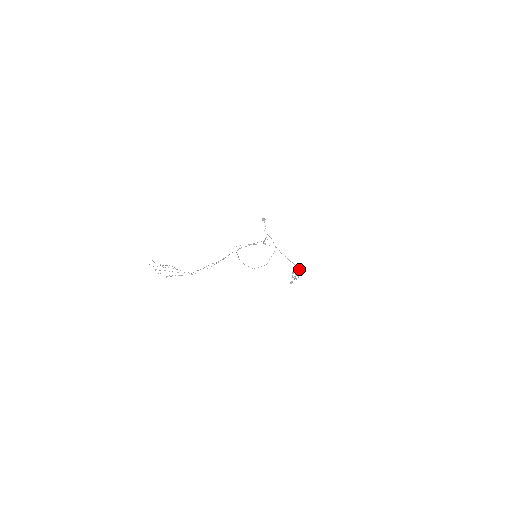
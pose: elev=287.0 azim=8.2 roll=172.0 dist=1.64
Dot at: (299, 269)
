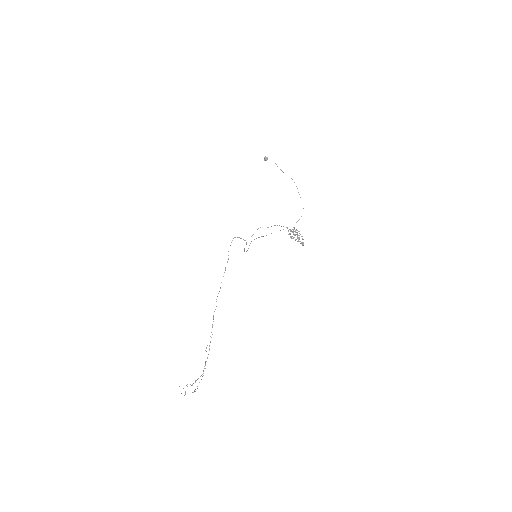
Dot at: (293, 227)
